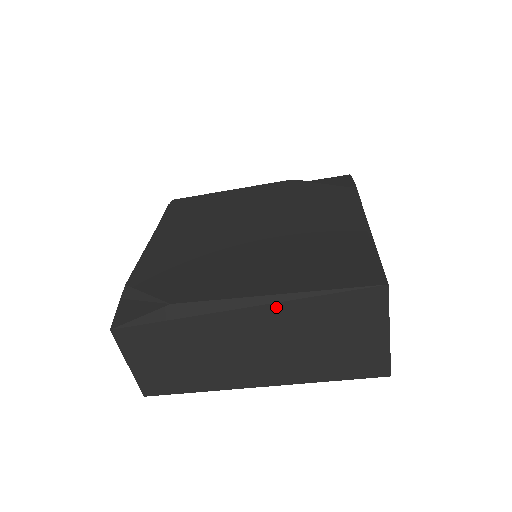
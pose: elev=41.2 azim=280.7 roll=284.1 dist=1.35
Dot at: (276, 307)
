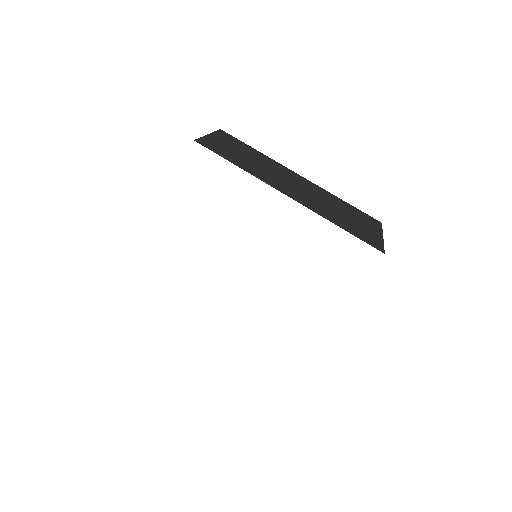
Dot at: (321, 189)
